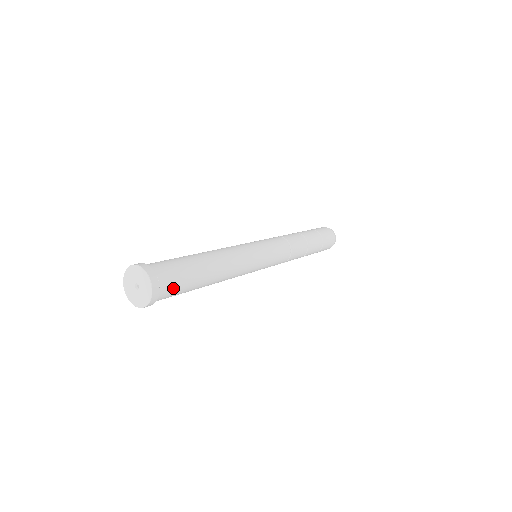
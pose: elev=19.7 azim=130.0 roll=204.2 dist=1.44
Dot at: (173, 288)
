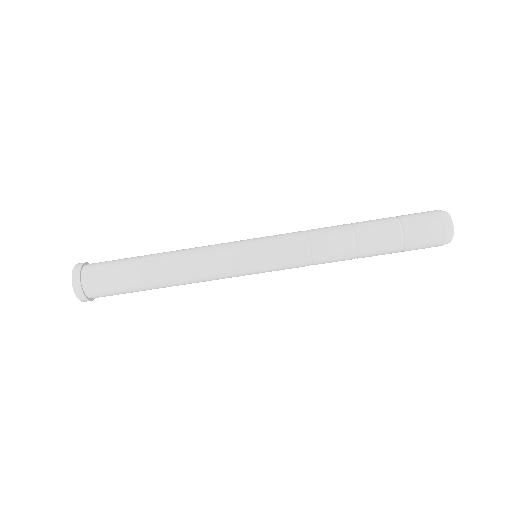
Dot at: (103, 290)
